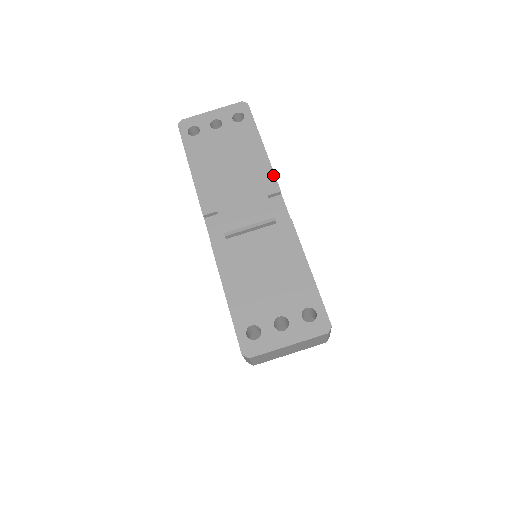
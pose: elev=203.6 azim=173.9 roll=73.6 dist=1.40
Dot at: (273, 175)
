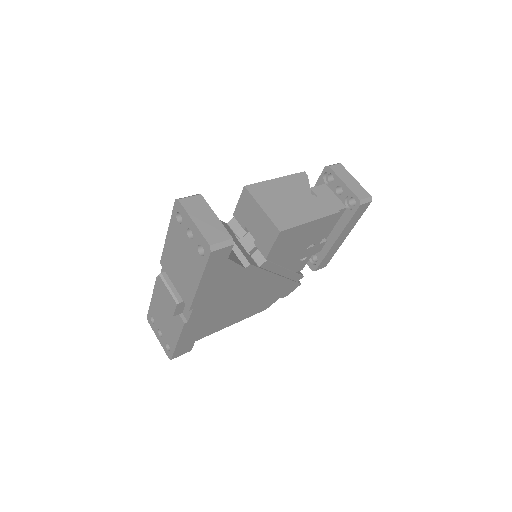
Dot at: (192, 301)
